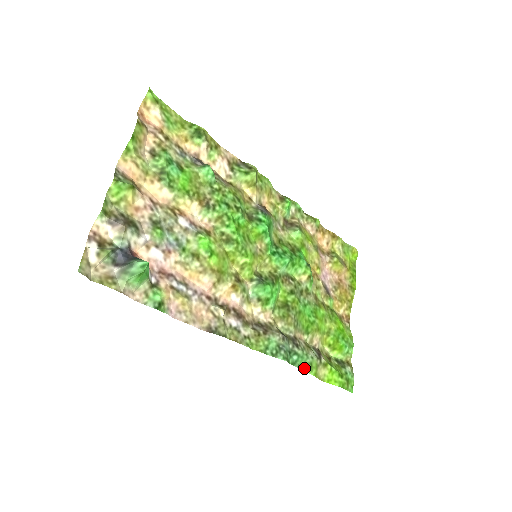
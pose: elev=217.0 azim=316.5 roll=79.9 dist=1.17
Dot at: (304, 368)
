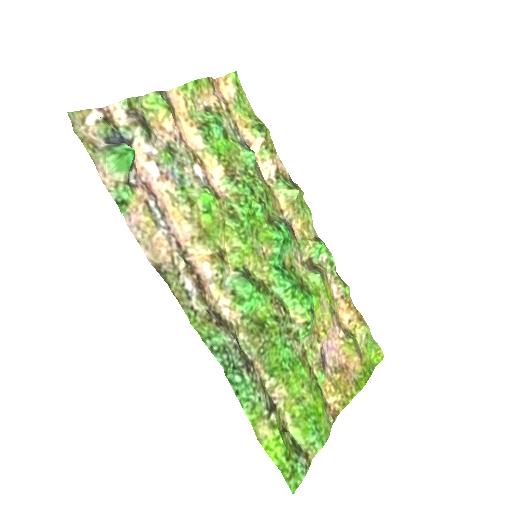
Dot at: (242, 401)
